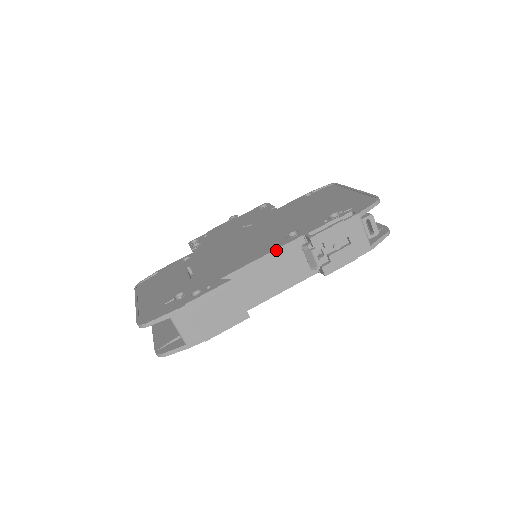
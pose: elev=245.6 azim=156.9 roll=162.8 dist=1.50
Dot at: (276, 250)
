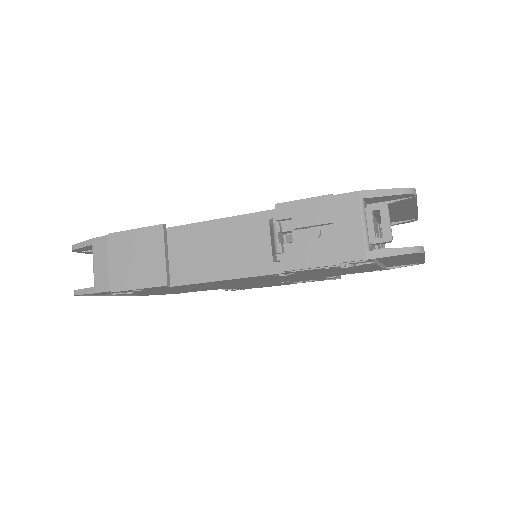
Dot at: (238, 216)
